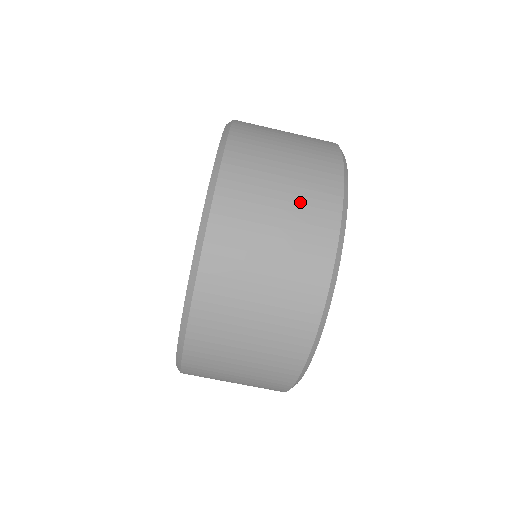
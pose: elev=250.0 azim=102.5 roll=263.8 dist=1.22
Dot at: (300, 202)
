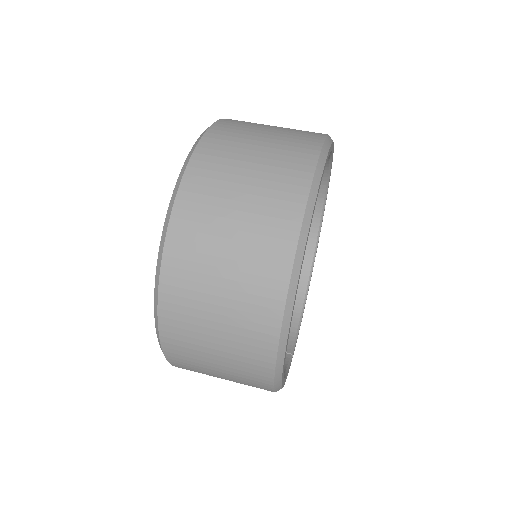
Dot at: occluded
